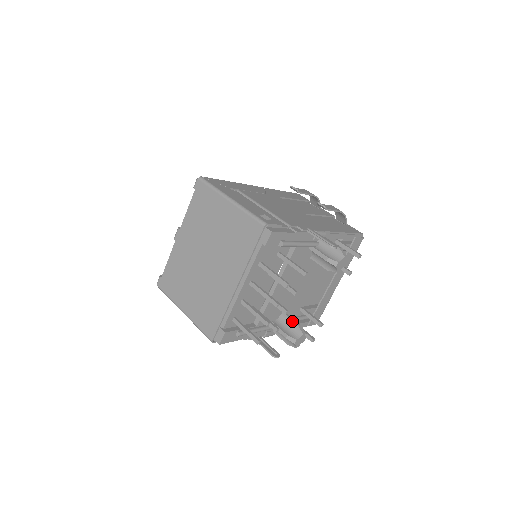
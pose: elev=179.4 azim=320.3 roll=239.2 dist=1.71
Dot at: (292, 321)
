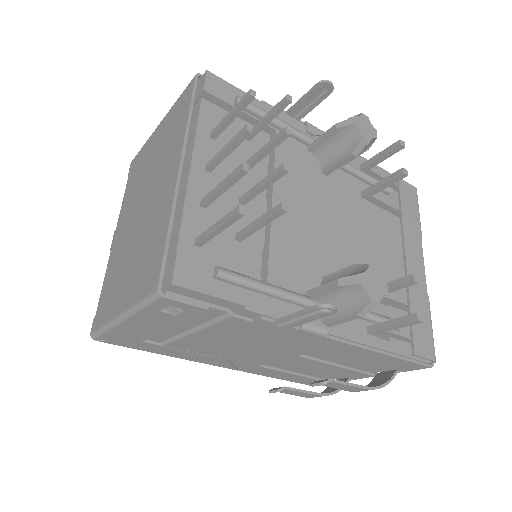
Dot at: (342, 270)
